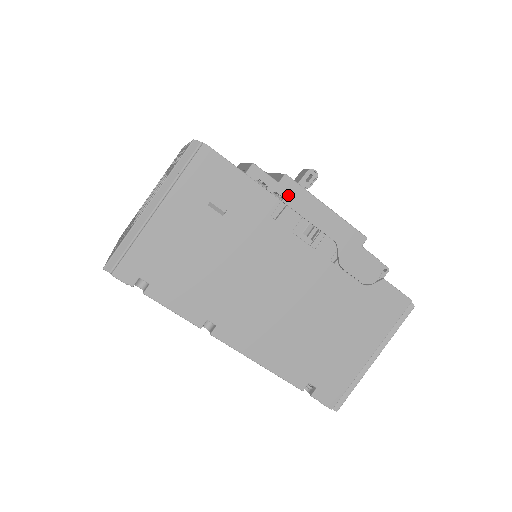
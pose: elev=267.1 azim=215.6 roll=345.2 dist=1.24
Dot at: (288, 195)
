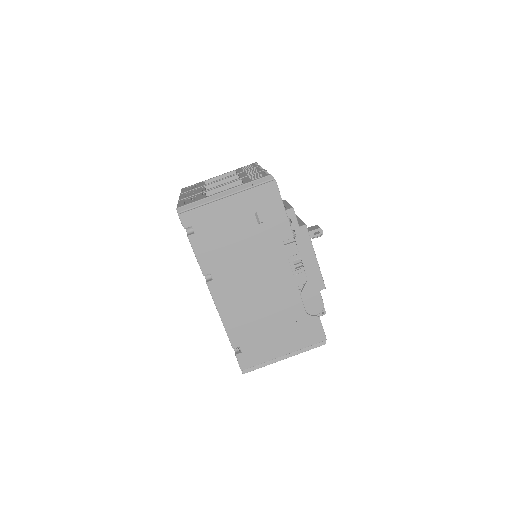
Dot at: (300, 237)
